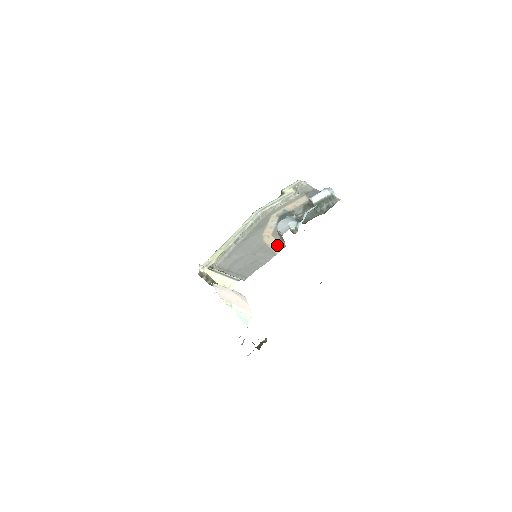
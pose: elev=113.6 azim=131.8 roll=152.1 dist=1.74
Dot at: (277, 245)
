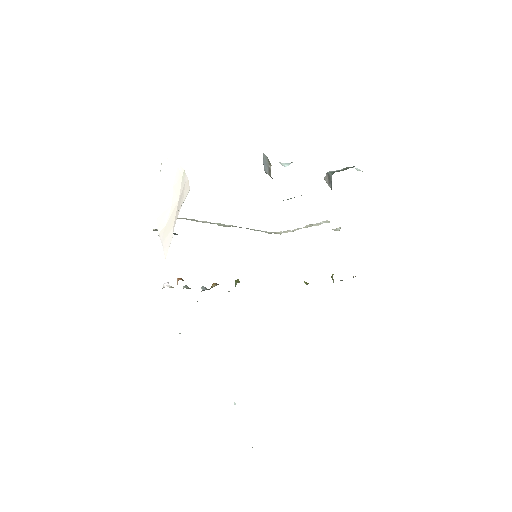
Dot at: occluded
